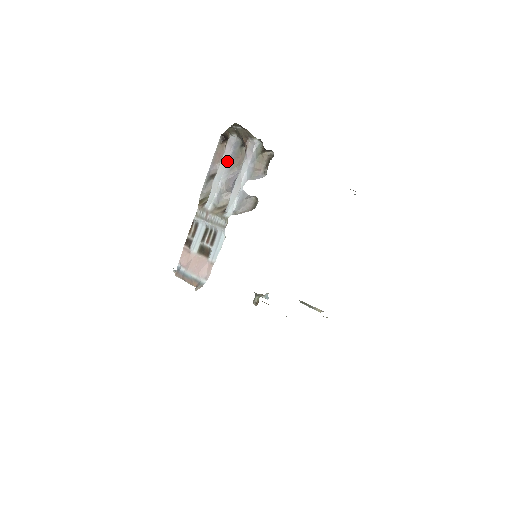
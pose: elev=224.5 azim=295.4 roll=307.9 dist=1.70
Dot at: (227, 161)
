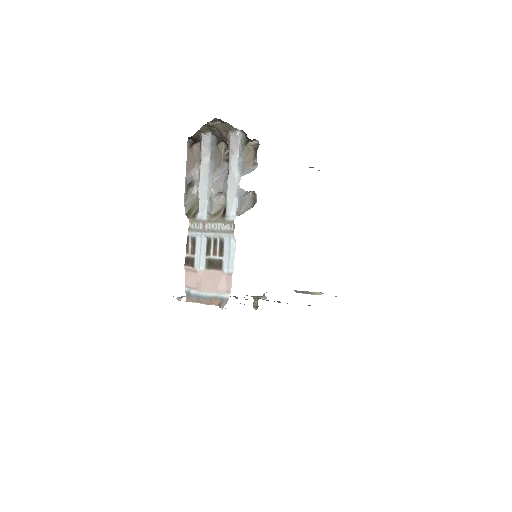
Dot at: (209, 163)
